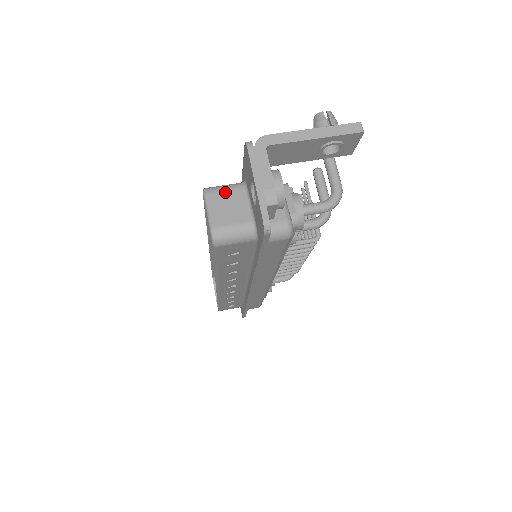
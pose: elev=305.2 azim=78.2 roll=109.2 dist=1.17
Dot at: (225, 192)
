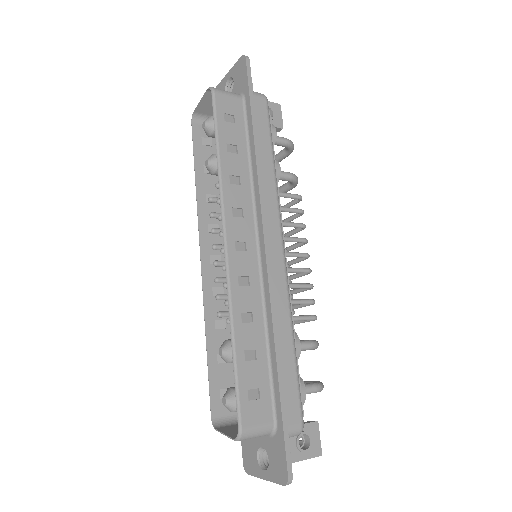
Dot at: (209, 113)
